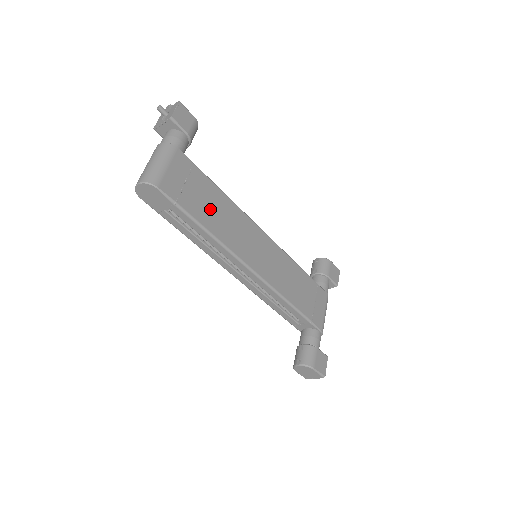
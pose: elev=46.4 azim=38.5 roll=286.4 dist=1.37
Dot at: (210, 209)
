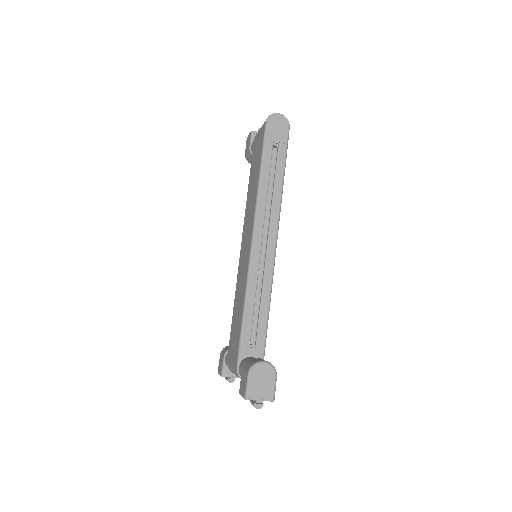
Dot at: occluded
